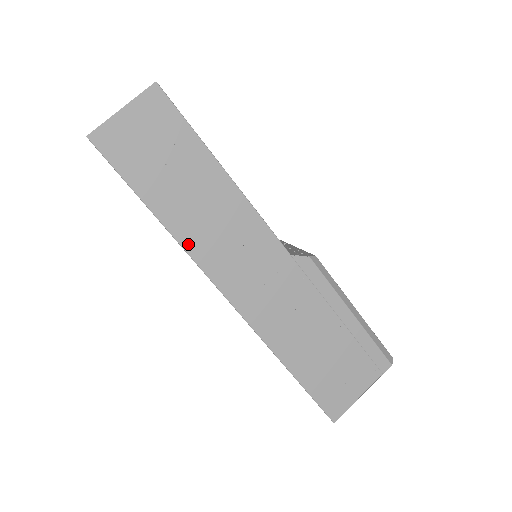
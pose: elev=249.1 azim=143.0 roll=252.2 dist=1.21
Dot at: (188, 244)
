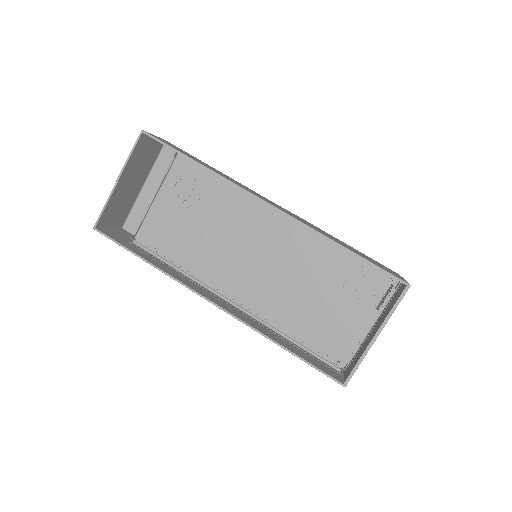
Dot at: (226, 178)
